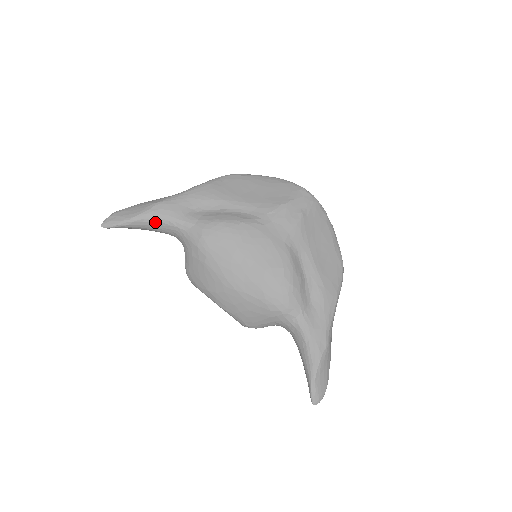
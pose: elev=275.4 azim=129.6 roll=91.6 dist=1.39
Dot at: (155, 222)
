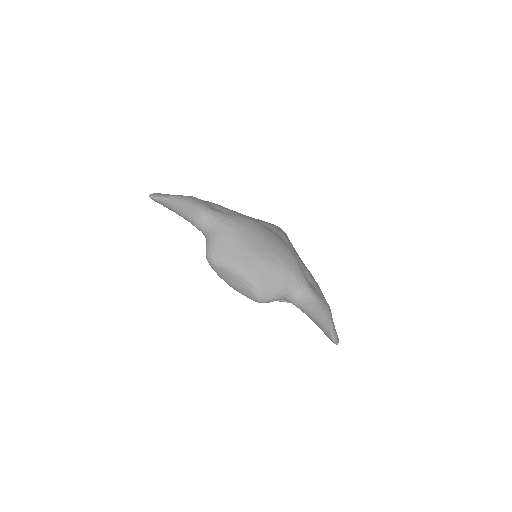
Dot at: (192, 205)
